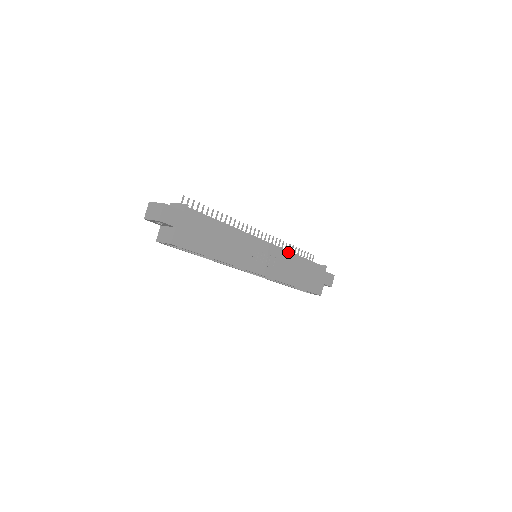
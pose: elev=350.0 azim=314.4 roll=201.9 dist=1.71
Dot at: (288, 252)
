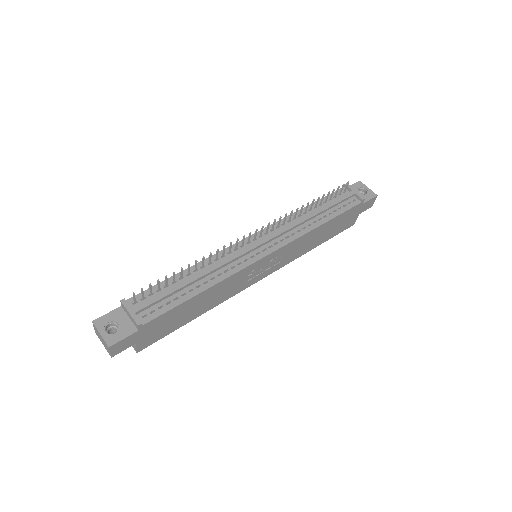
Dot at: (301, 236)
